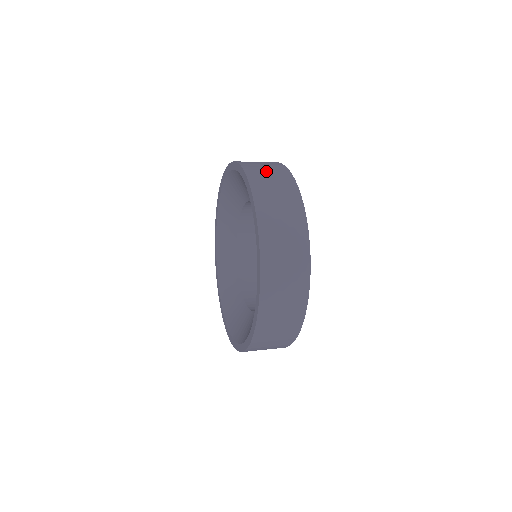
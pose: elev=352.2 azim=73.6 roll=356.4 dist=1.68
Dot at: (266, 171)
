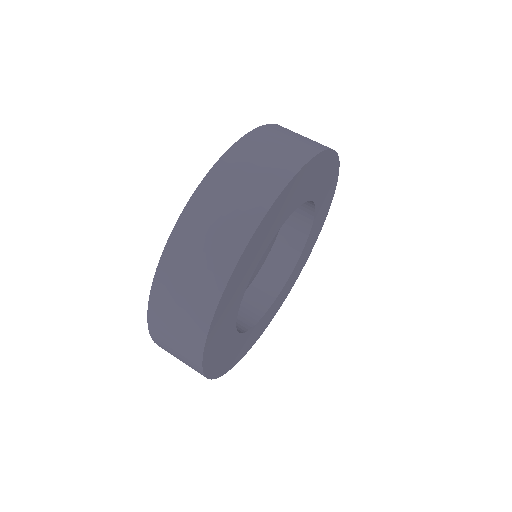
Dot at: (187, 278)
